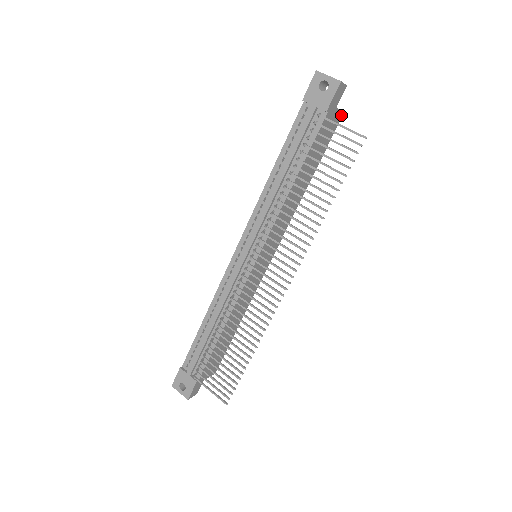
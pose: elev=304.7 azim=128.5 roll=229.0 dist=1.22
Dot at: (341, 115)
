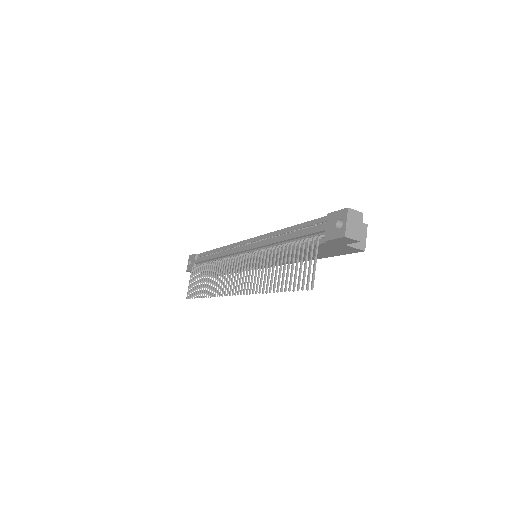
Dot at: (360, 250)
